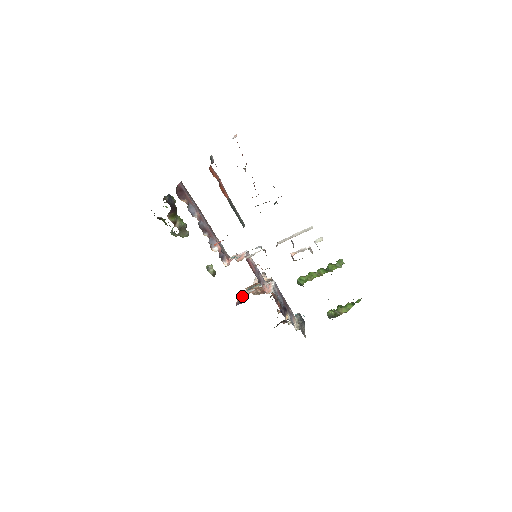
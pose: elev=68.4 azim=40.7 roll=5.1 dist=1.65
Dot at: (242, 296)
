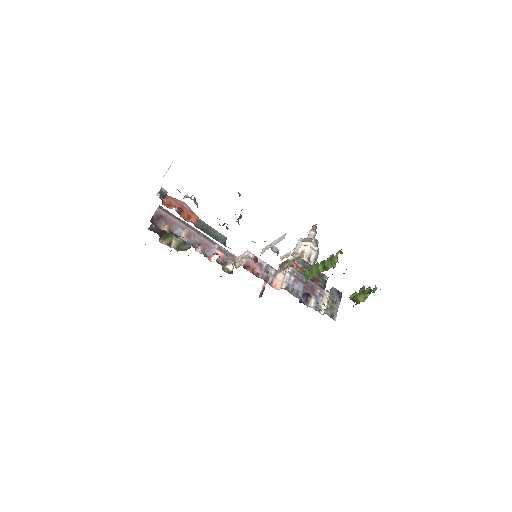
Dot at: occluded
